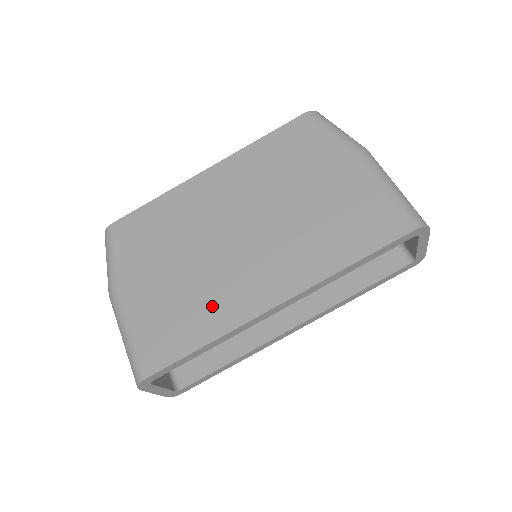
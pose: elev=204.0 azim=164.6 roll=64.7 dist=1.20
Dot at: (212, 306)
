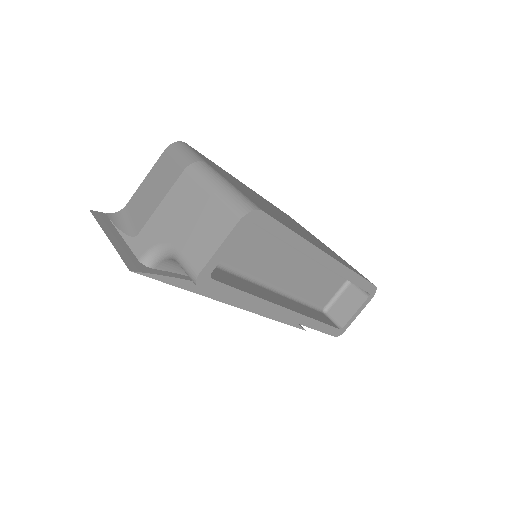
Dot at: occluded
